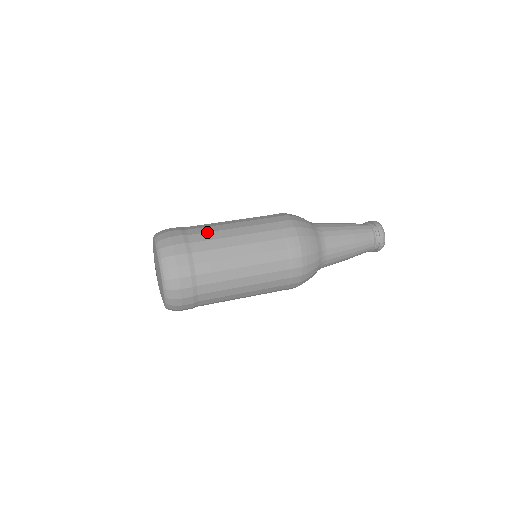
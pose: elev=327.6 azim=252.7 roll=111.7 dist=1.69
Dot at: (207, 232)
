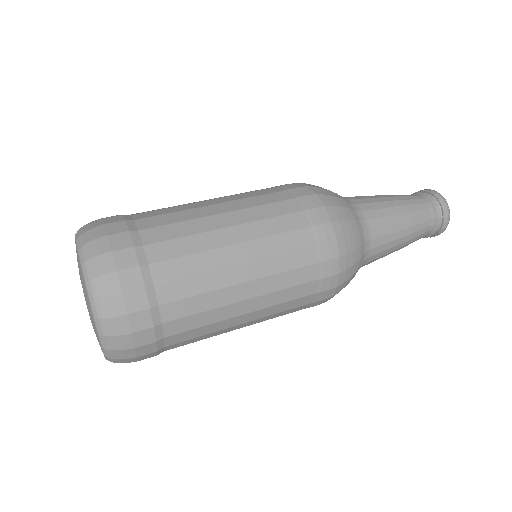
Dot at: (191, 276)
